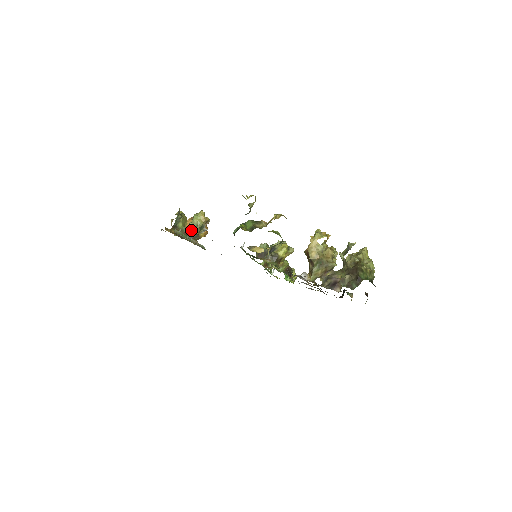
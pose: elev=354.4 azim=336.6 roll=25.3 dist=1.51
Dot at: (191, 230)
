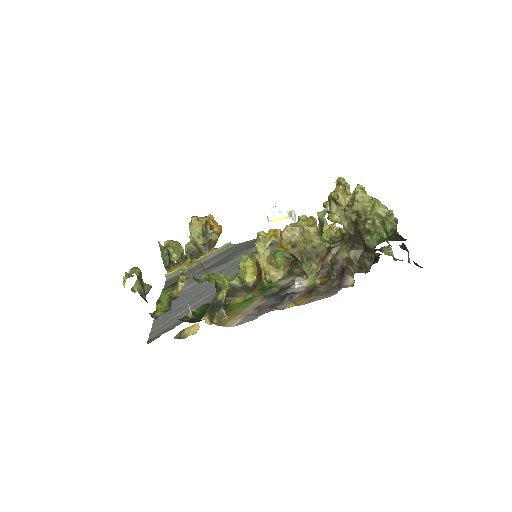
Dot at: occluded
